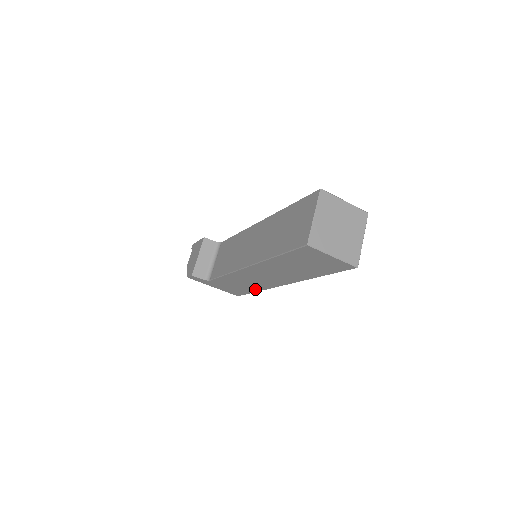
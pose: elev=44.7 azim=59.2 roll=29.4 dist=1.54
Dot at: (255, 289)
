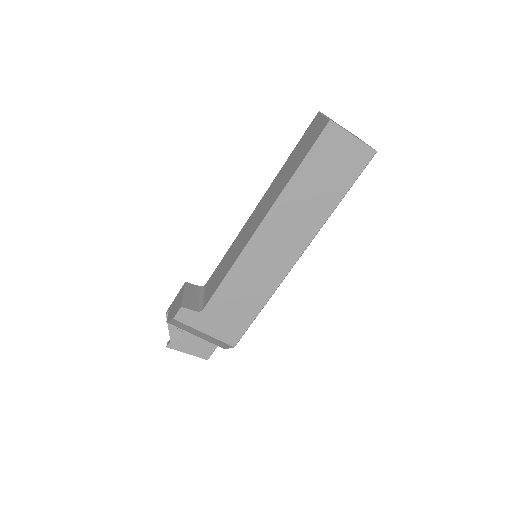
Dot at: (261, 300)
